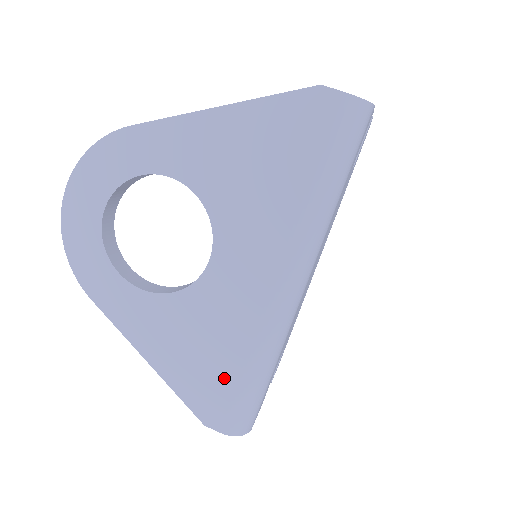
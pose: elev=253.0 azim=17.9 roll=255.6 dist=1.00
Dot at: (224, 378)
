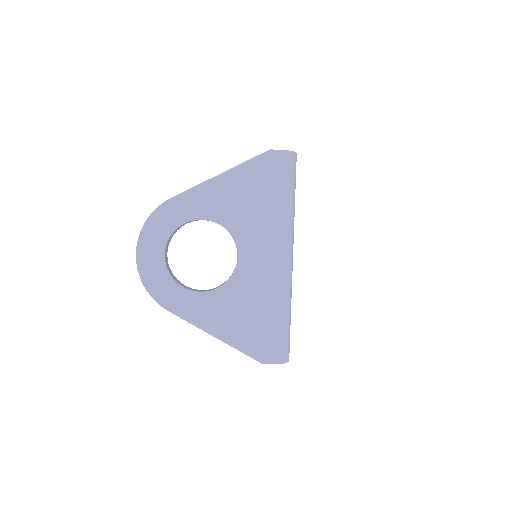
Dot at: (266, 327)
